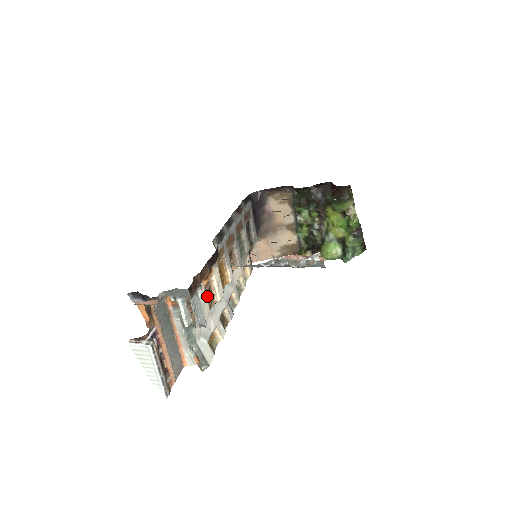
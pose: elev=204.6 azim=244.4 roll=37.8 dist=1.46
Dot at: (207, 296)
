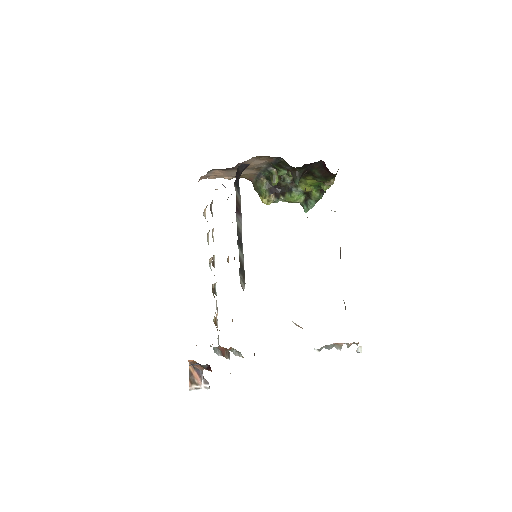
Dot at: occluded
